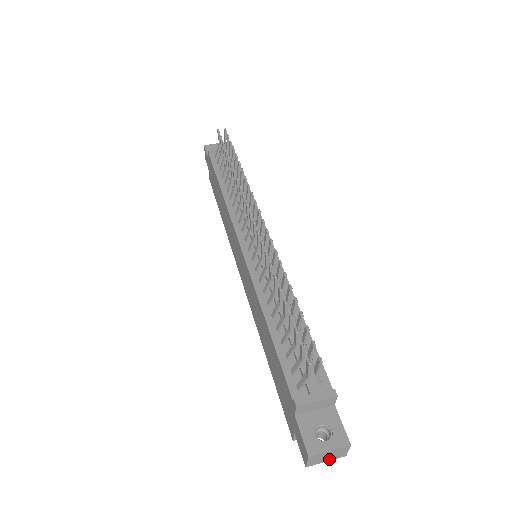
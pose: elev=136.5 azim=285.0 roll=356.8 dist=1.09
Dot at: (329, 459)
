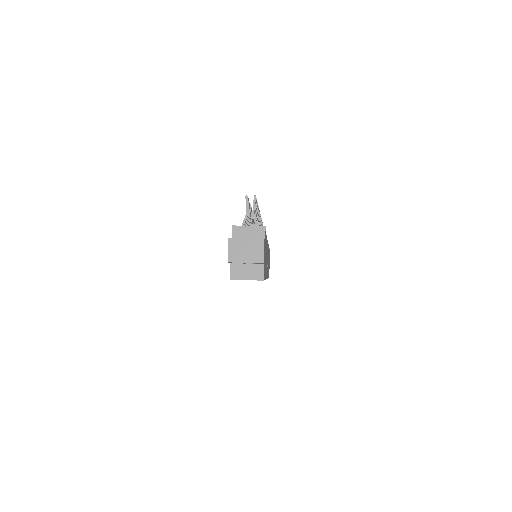
Dot at: (248, 259)
